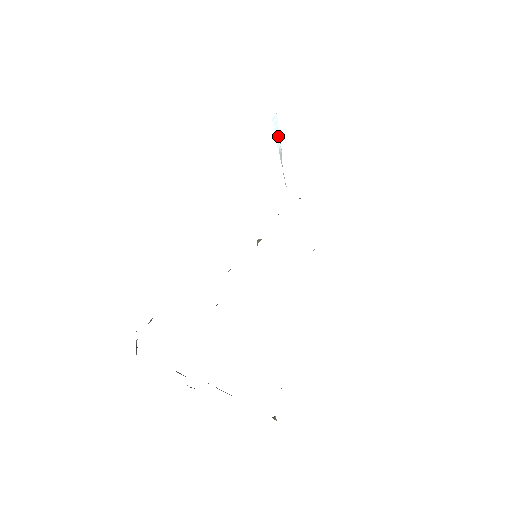
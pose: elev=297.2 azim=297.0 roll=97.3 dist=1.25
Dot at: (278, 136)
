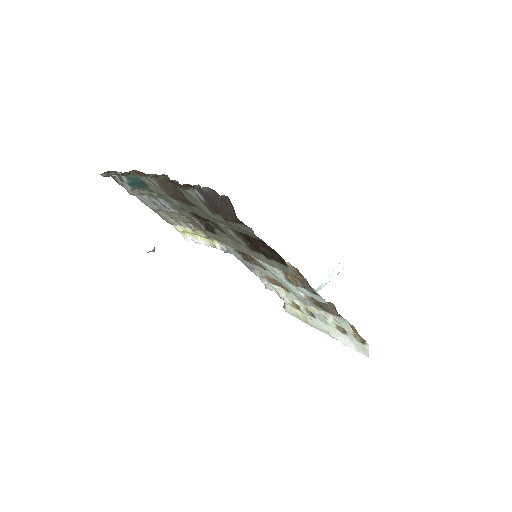
Dot at: (331, 278)
